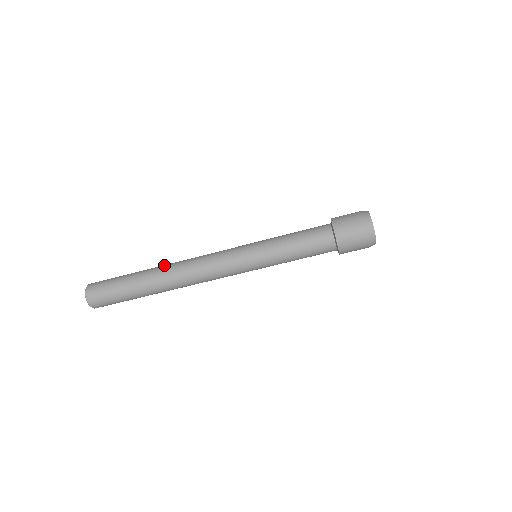
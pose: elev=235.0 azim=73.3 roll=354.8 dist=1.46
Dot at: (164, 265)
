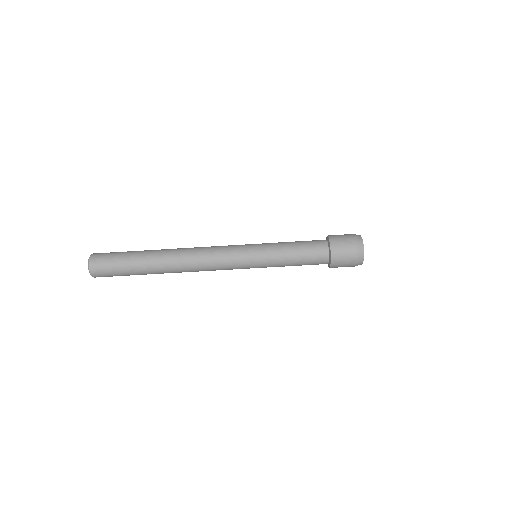
Dot at: (169, 251)
